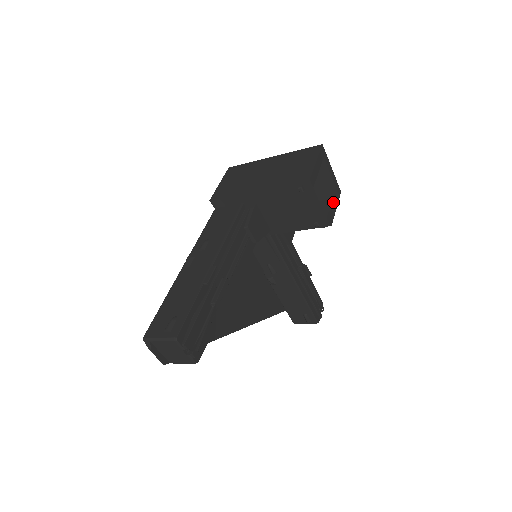
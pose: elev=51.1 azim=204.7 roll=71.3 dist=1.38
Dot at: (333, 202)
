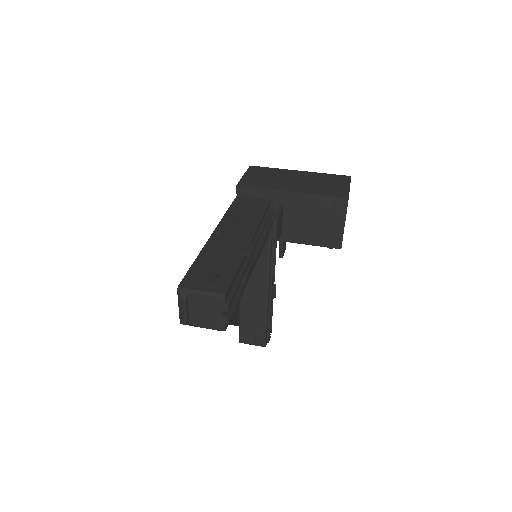
Dot at: occluded
